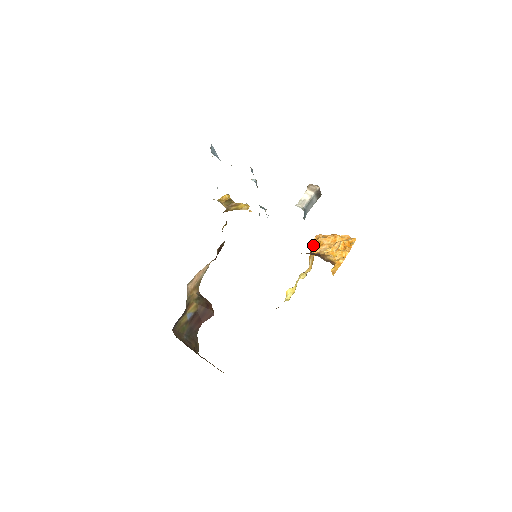
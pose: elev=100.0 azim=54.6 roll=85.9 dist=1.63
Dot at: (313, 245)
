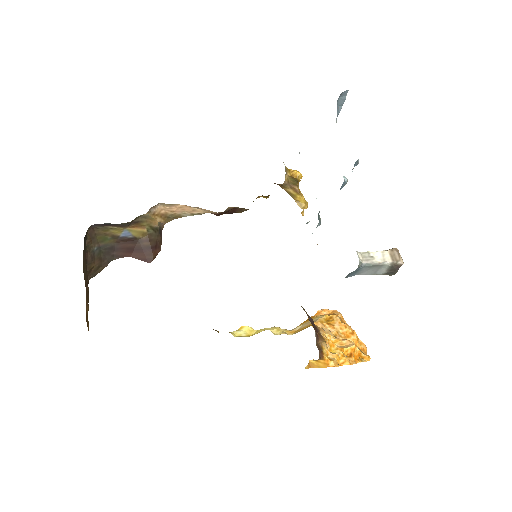
Dot at: (322, 314)
